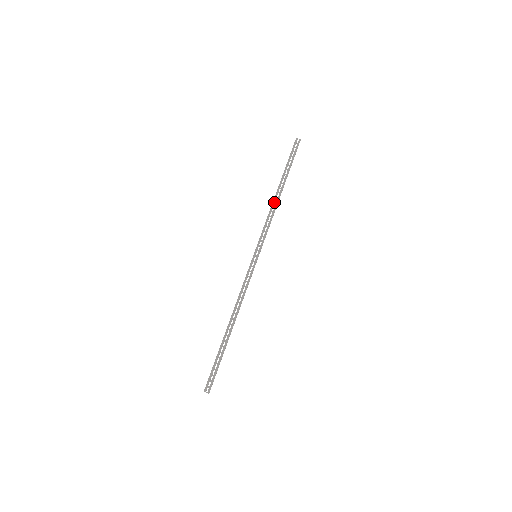
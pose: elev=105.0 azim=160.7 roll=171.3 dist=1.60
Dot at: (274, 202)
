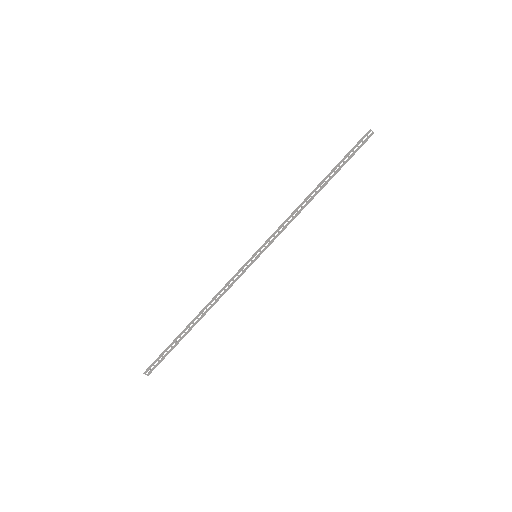
Dot at: (305, 201)
